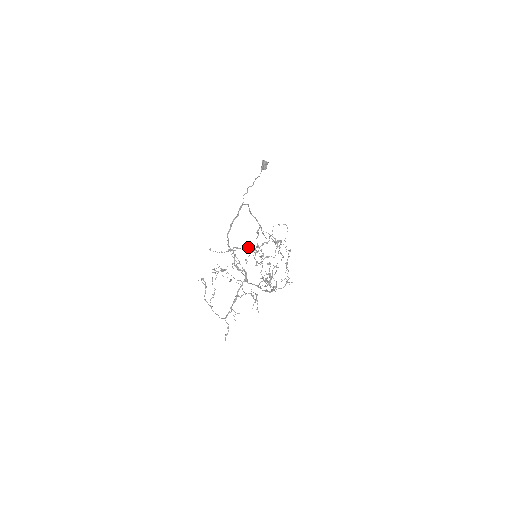
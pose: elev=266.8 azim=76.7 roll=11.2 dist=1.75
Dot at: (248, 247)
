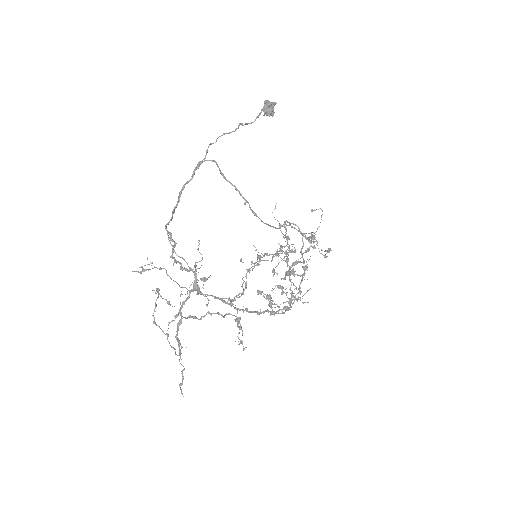
Dot at: occluded
